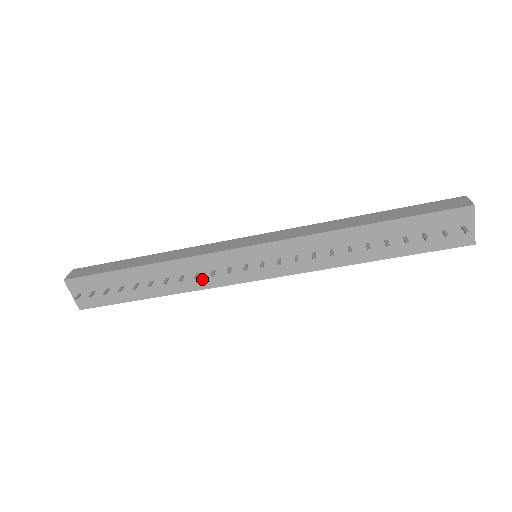
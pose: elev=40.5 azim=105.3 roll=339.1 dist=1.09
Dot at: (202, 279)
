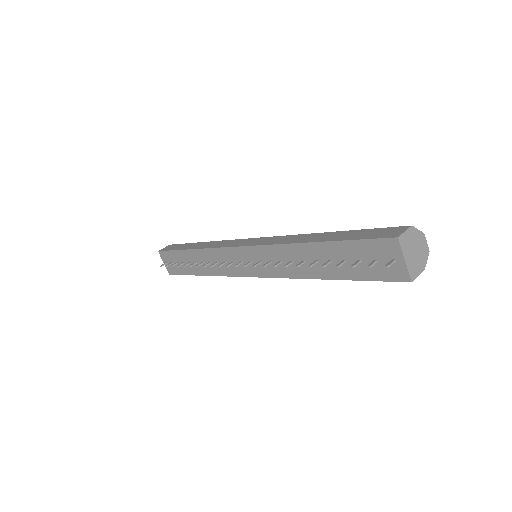
Dot at: (221, 267)
